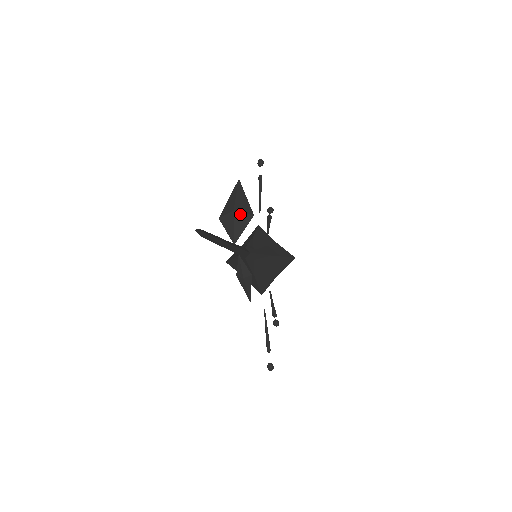
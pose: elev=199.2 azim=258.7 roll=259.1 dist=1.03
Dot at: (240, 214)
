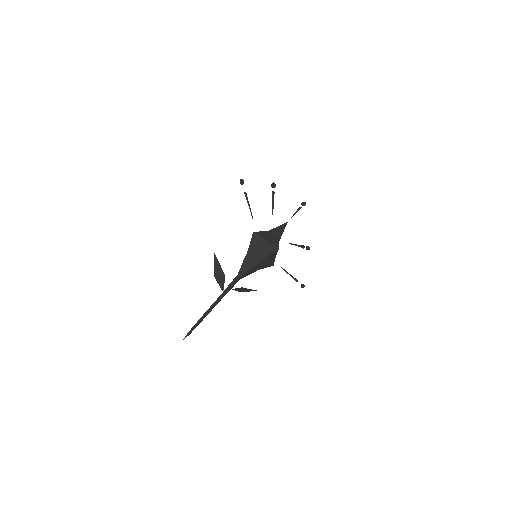
Dot at: (219, 278)
